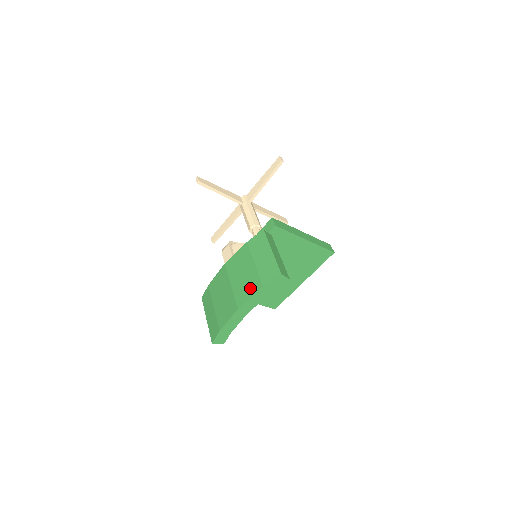
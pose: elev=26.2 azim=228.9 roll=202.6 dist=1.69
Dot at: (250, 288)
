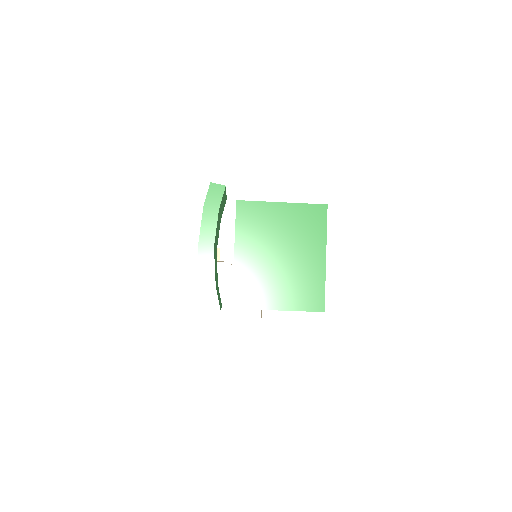
Dot at: occluded
